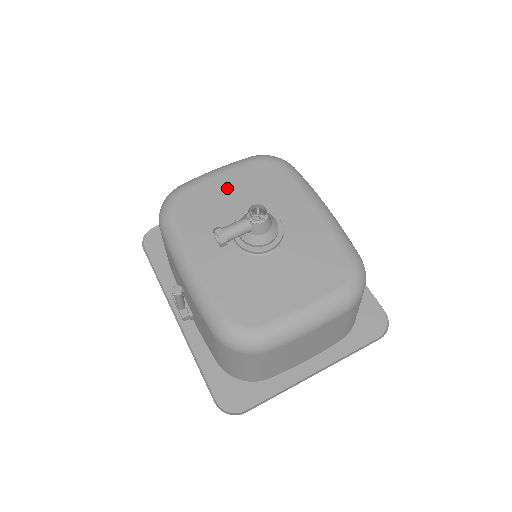
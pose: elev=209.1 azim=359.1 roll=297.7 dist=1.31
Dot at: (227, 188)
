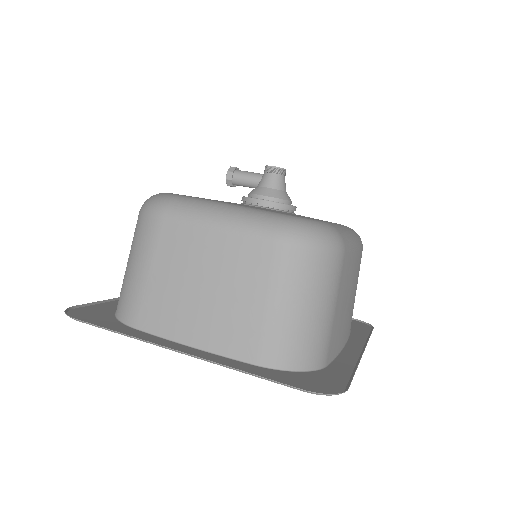
Dot at: occluded
